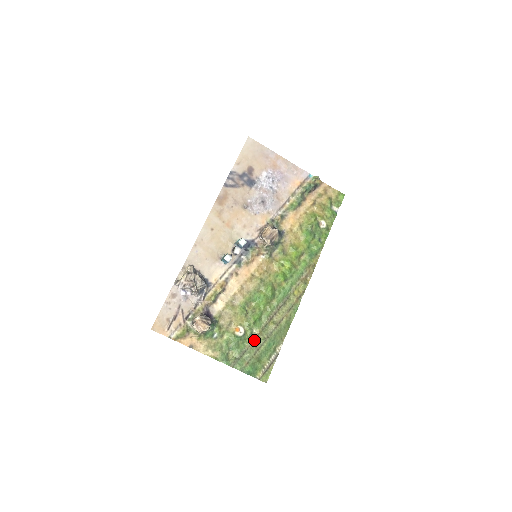
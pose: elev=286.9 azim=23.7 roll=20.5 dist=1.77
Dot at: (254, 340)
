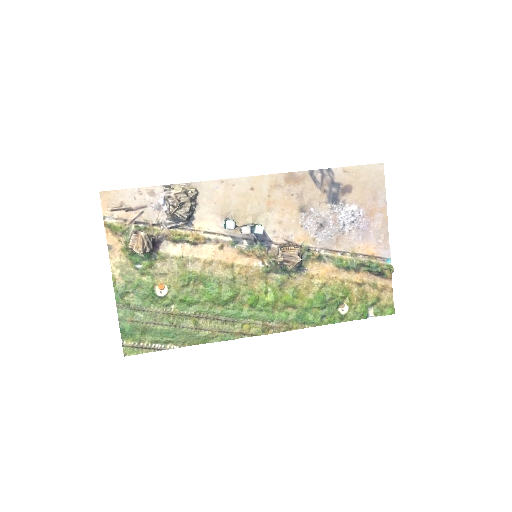
Dot at: (162, 312)
